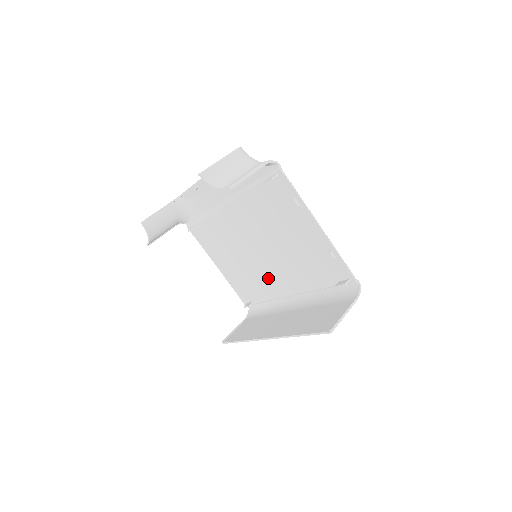
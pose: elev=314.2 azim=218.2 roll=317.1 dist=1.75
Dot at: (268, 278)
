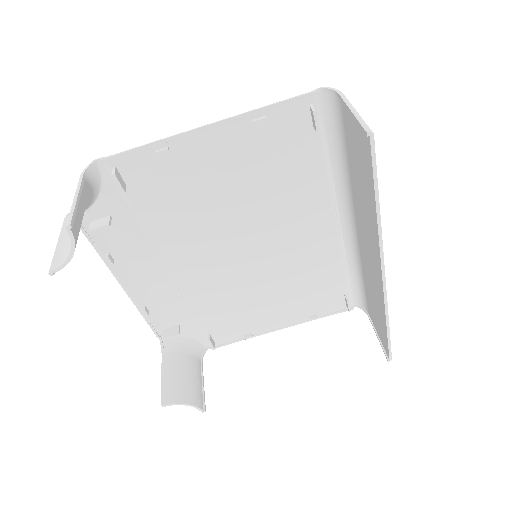
Dot at: (302, 254)
